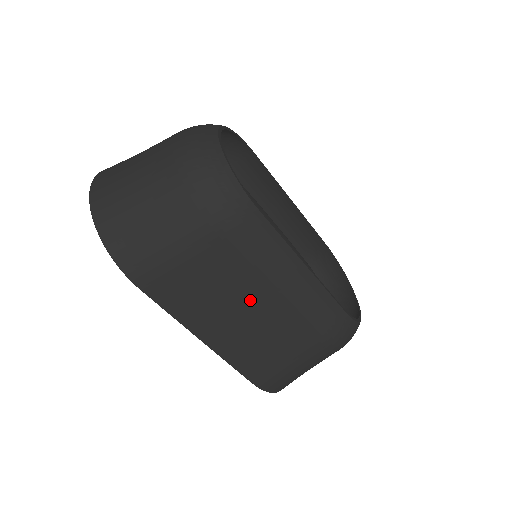
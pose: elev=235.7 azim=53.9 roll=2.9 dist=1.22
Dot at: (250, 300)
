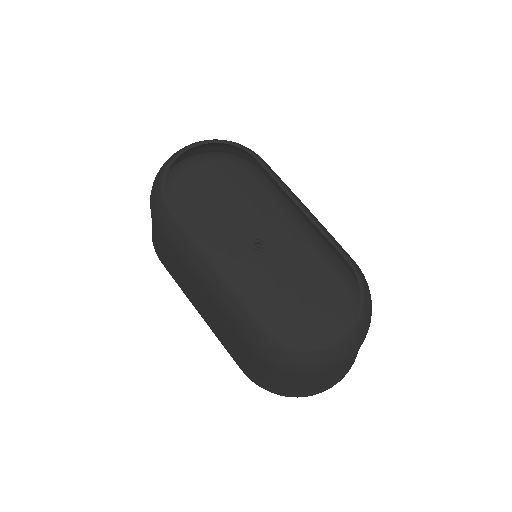
Dot at: (197, 289)
